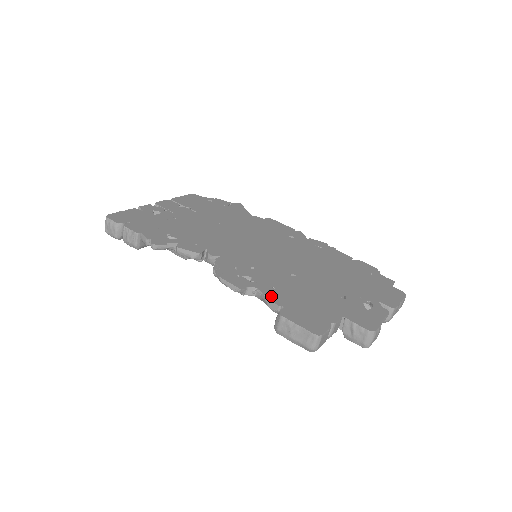
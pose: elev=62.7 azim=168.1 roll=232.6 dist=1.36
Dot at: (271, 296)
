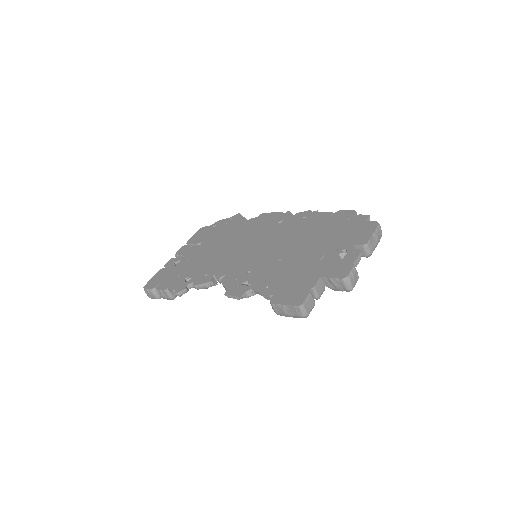
Dot at: (263, 290)
